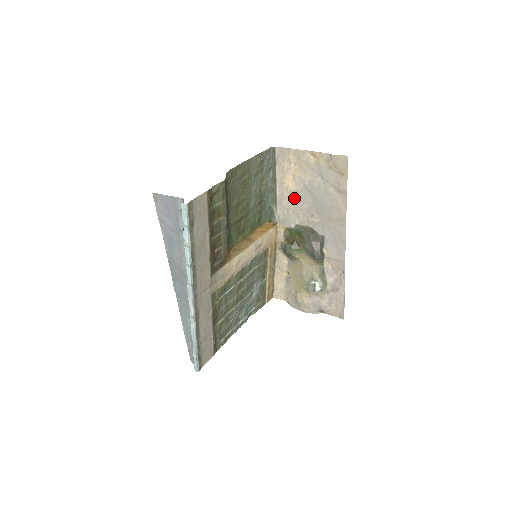
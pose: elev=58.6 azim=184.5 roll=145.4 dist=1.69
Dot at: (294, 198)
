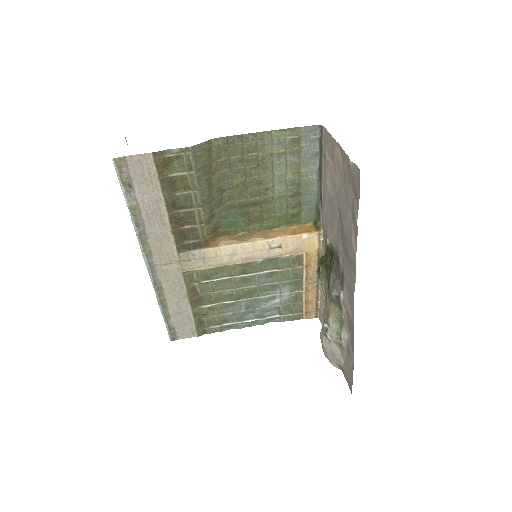
Dot at: (330, 205)
